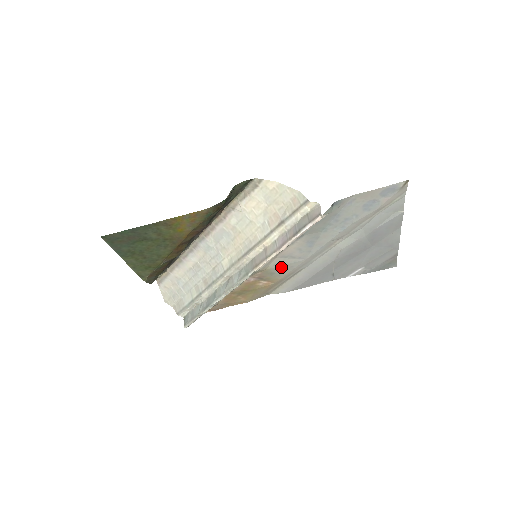
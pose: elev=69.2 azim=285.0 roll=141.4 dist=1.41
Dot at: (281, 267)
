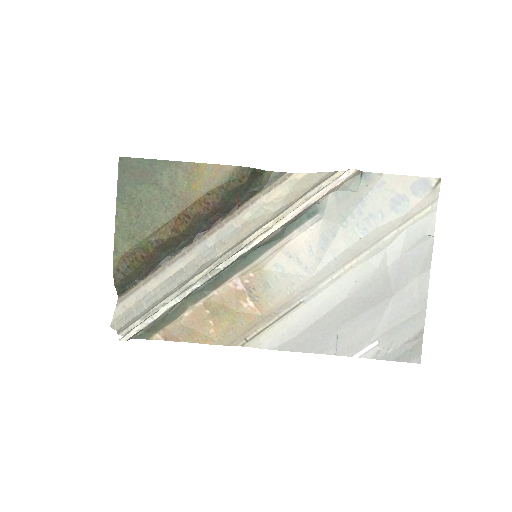
Dot at: (280, 277)
